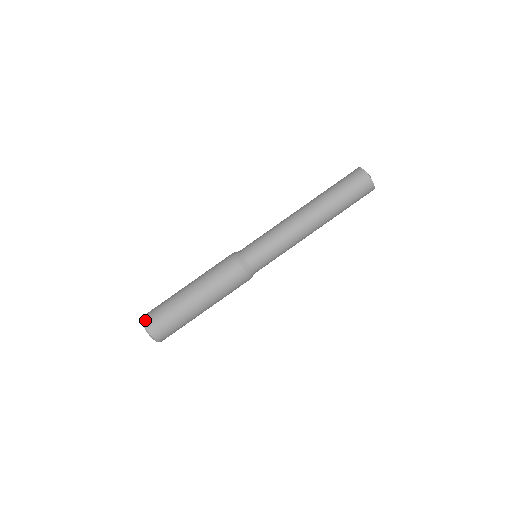
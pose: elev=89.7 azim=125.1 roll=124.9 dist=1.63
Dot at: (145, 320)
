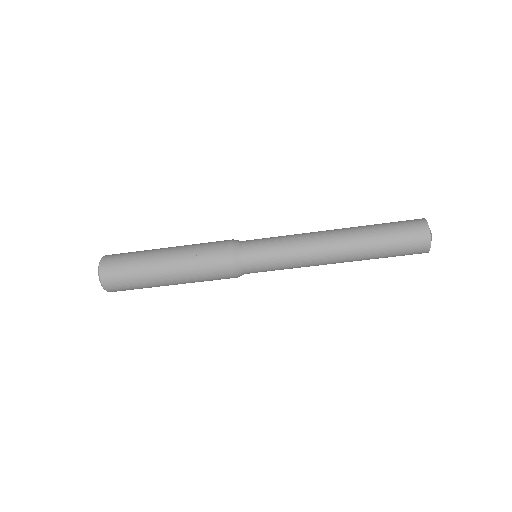
Dot at: (102, 268)
